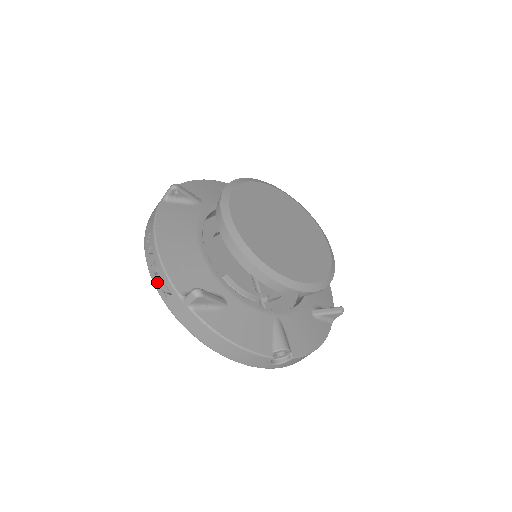
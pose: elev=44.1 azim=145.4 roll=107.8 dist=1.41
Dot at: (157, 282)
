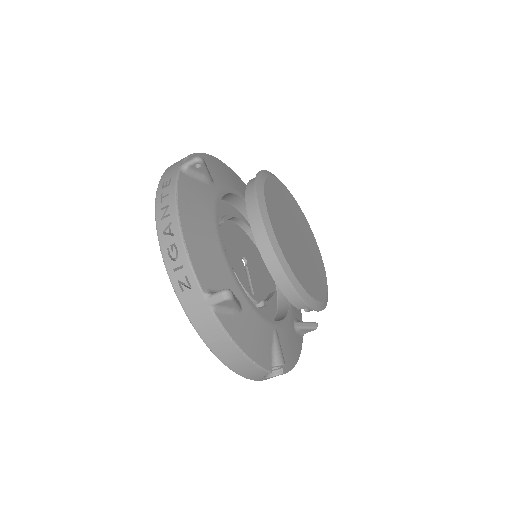
Dot at: (173, 269)
